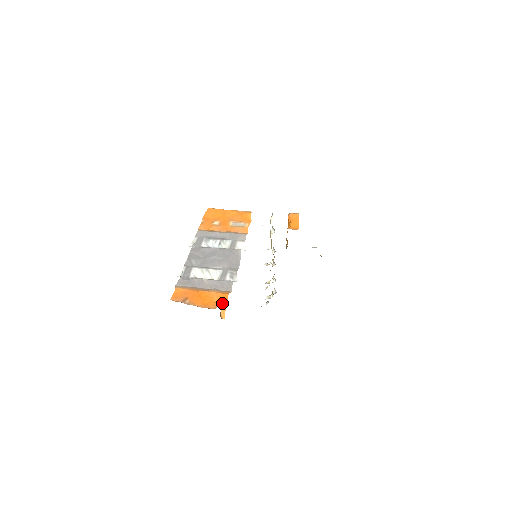
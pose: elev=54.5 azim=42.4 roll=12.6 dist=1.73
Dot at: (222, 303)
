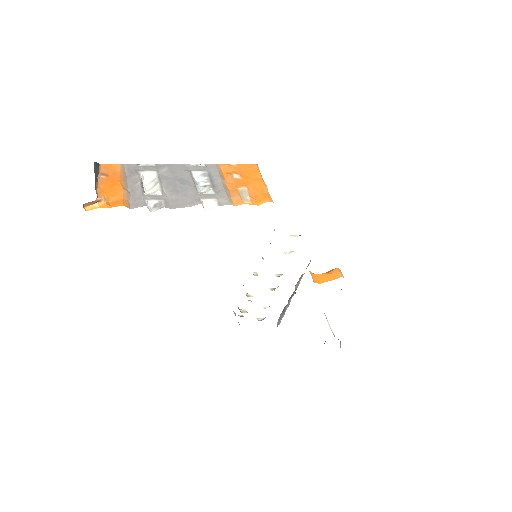
Dot at: (108, 203)
